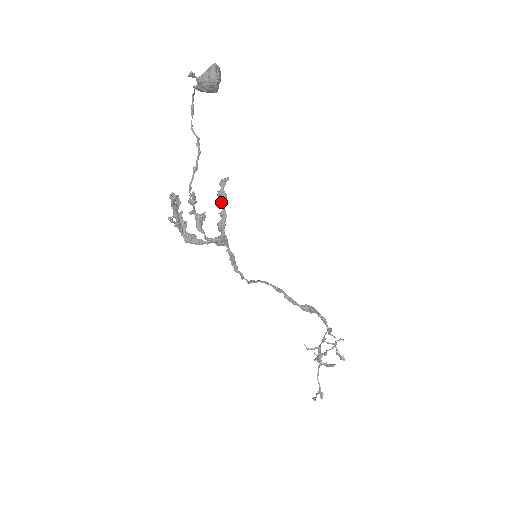
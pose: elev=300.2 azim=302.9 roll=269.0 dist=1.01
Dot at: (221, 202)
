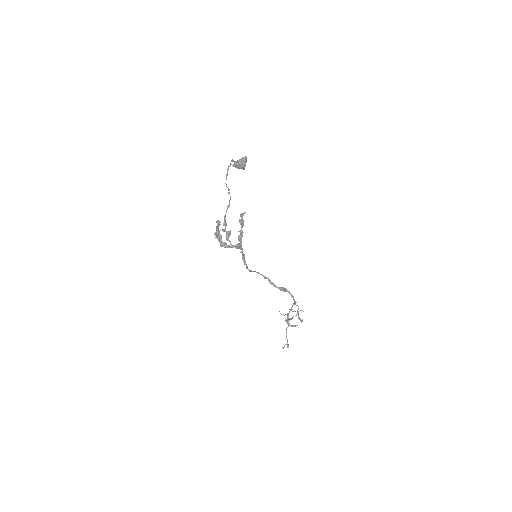
Dot at: (241, 225)
